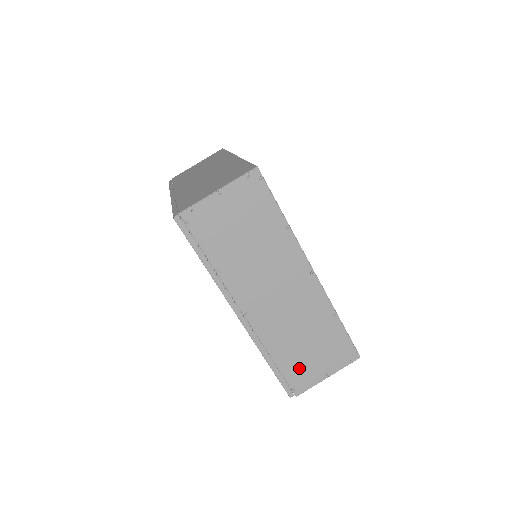
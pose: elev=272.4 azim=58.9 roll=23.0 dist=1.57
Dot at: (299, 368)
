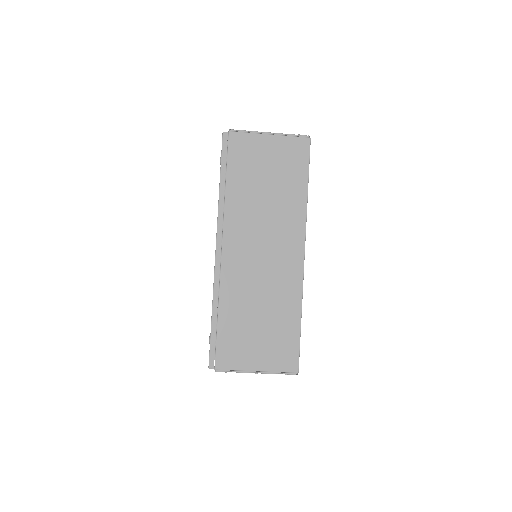
Dot at: occluded
